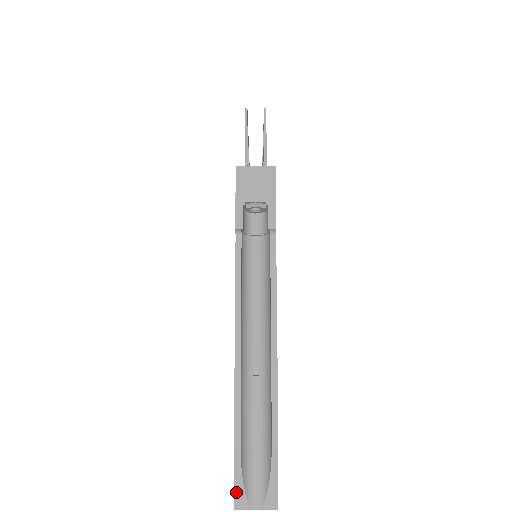
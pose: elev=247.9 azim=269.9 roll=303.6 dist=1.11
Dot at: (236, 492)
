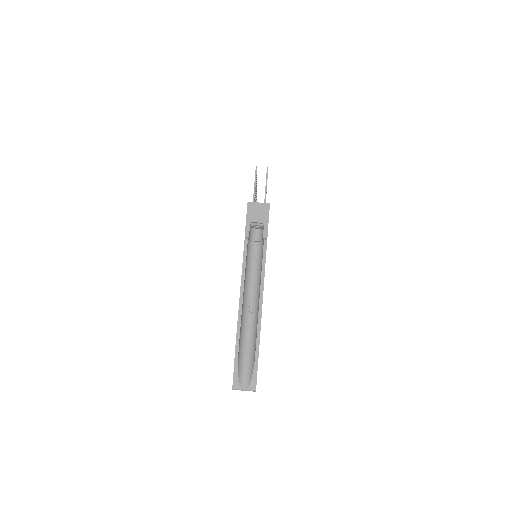
Dot at: (234, 379)
